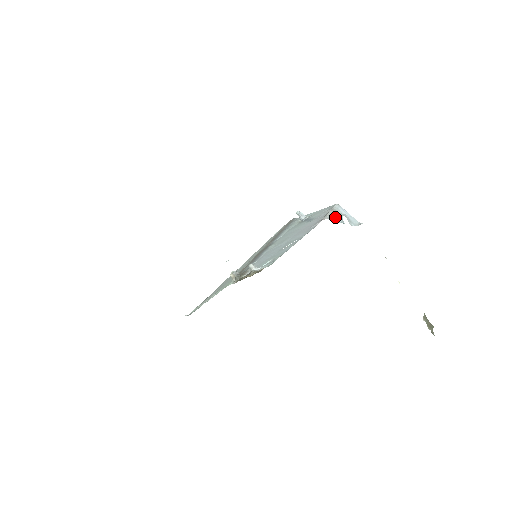
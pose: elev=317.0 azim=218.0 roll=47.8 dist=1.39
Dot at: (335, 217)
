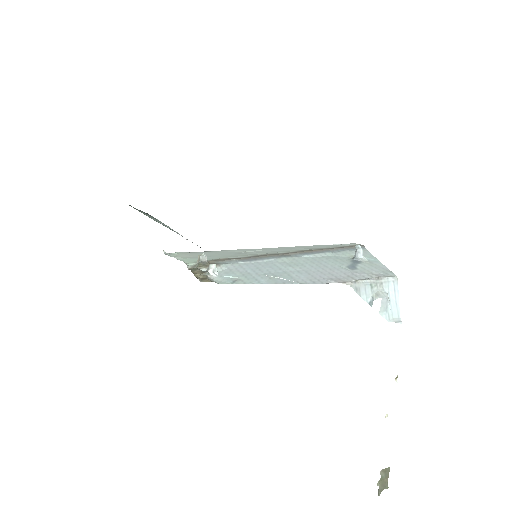
Dot at: (368, 291)
